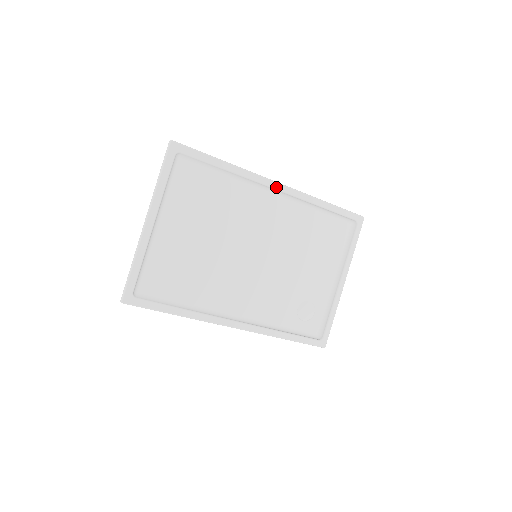
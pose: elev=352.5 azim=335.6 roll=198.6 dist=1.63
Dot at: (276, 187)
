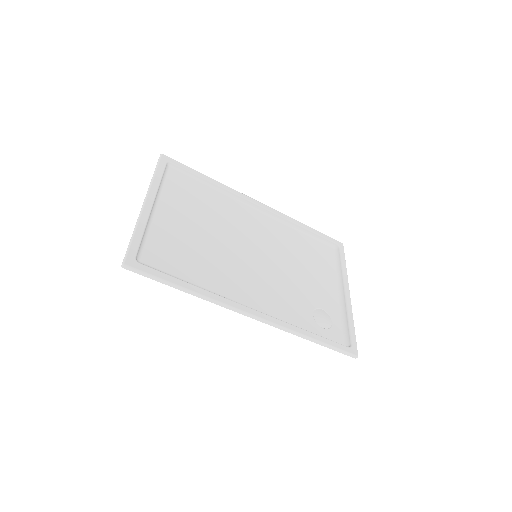
Dot at: (259, 204)
